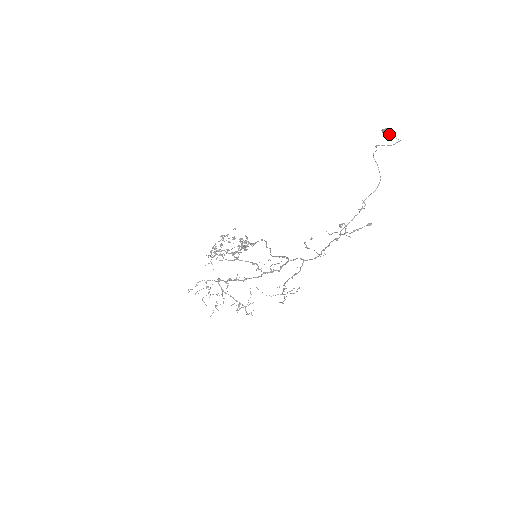
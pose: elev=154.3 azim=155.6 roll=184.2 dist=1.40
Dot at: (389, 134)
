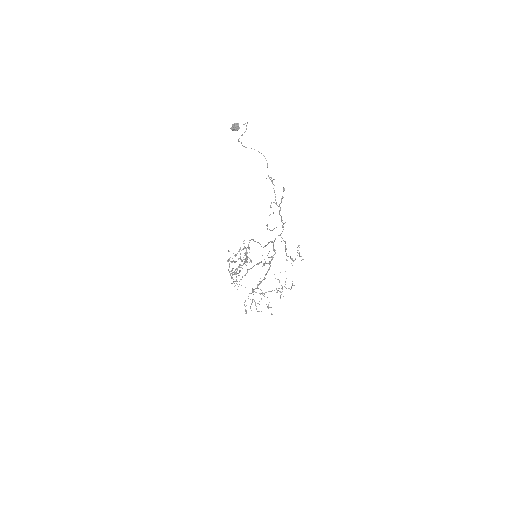
Dot at: (237, 127)
